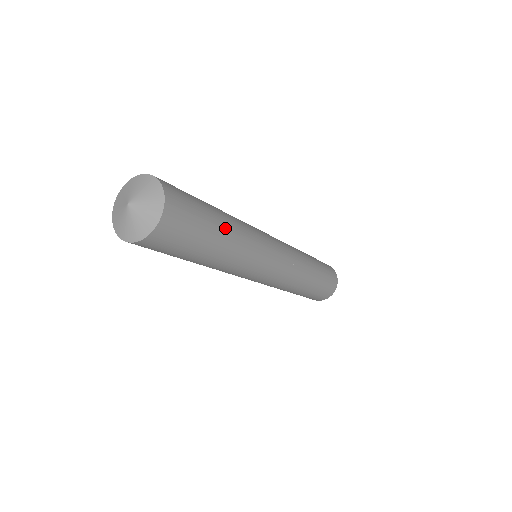
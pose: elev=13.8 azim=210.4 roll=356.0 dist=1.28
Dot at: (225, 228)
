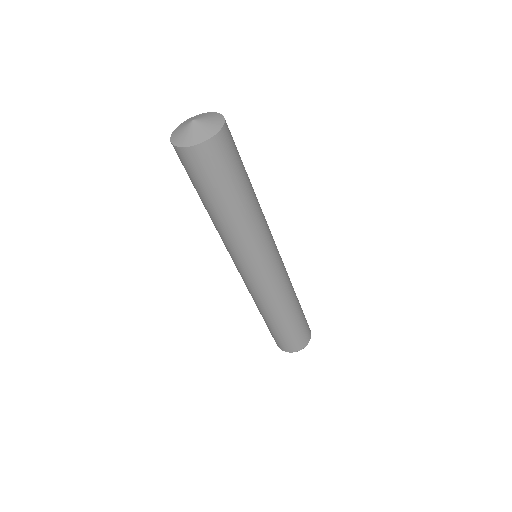
Dot at: occluded
